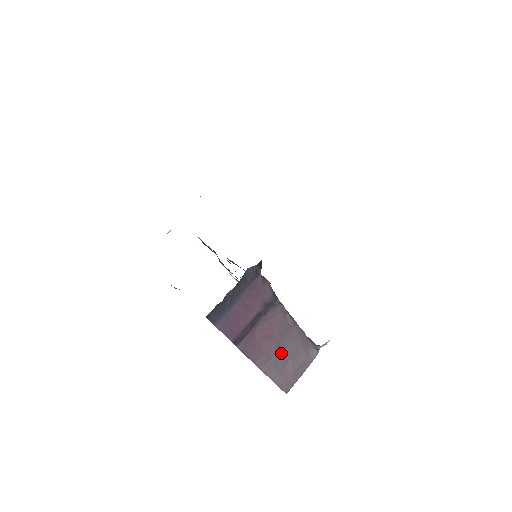
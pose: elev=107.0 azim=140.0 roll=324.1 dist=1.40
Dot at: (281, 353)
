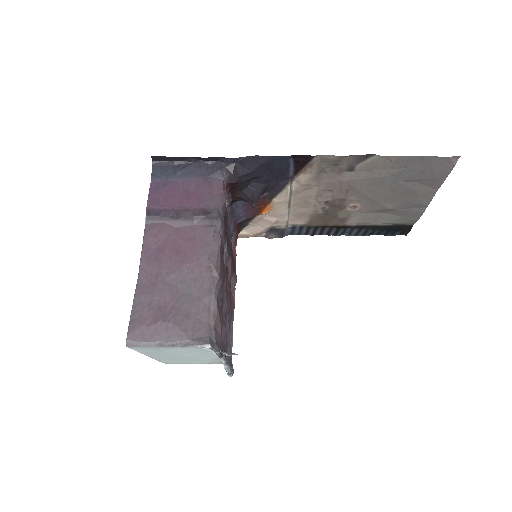
Dot at: (172, 287)
